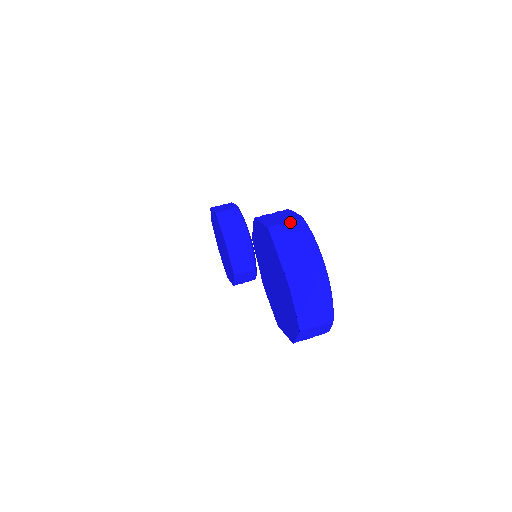
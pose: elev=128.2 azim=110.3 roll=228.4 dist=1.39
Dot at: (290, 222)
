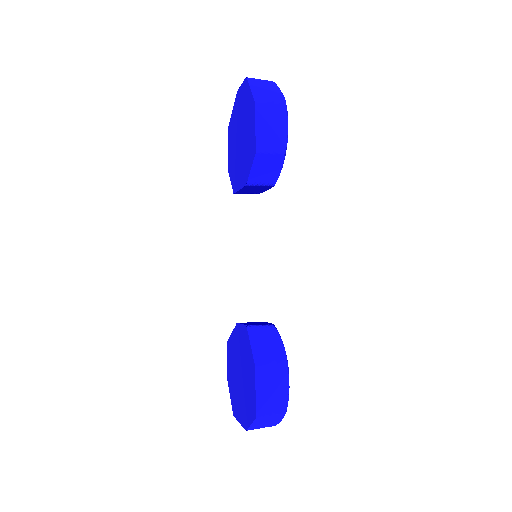
Dot at: occluded
